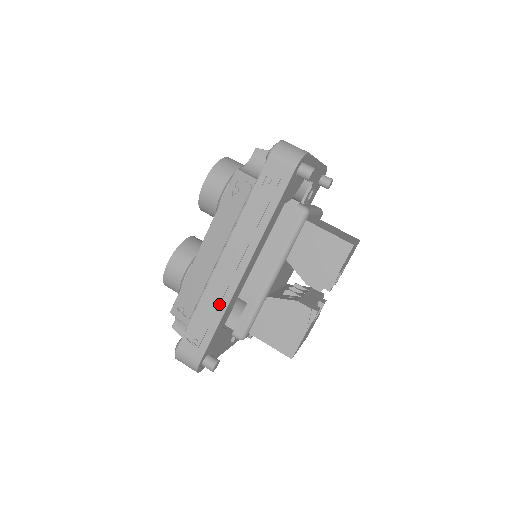
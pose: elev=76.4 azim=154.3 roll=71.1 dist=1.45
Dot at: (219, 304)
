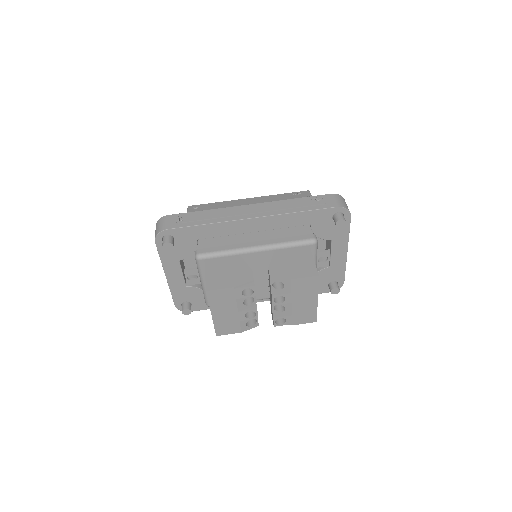
Dot at: (219, 217)
